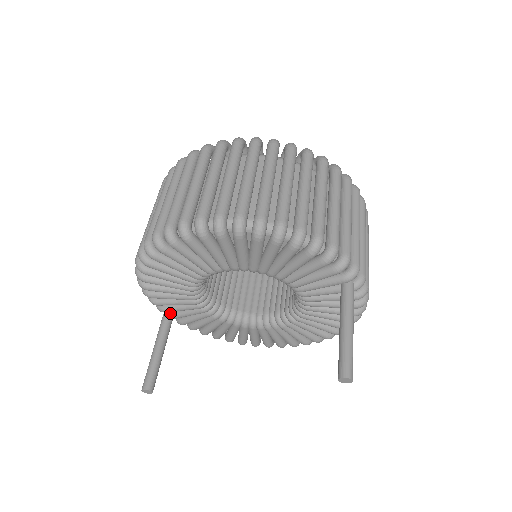
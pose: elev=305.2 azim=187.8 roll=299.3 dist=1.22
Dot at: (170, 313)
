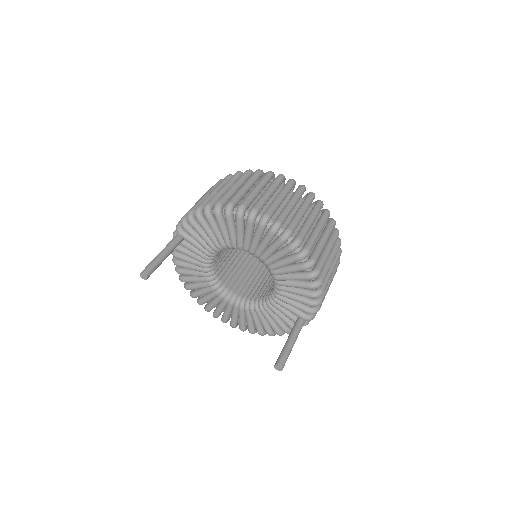
Dot at: (183, 239)
